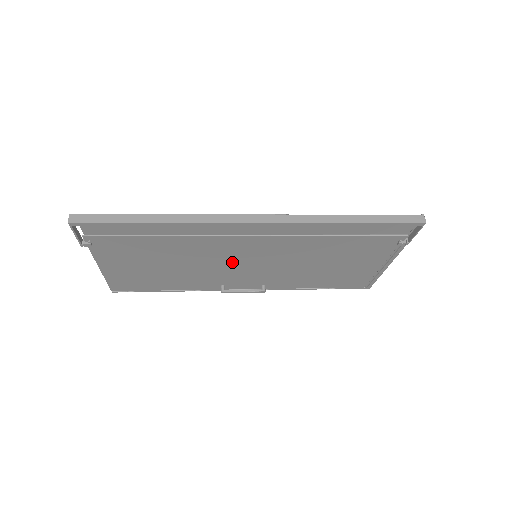
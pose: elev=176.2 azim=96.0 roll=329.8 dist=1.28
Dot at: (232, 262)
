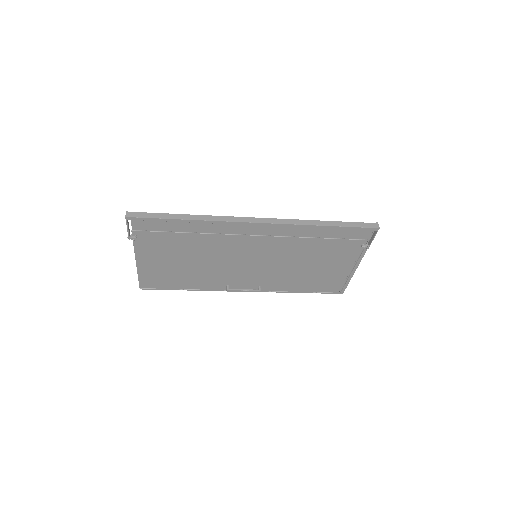
Dot at: (238, 261)
